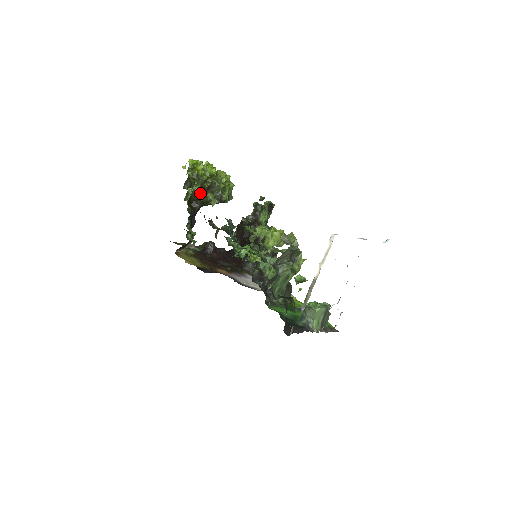
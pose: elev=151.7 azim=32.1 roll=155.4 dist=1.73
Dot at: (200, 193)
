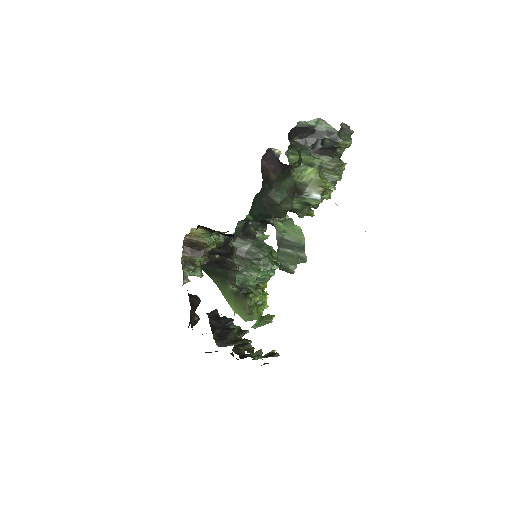
Dot at: occluded
